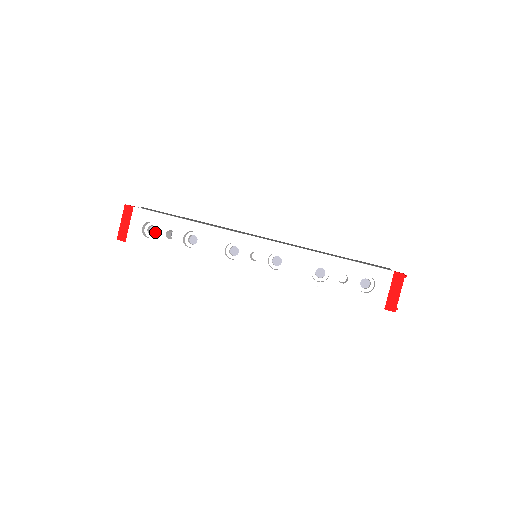
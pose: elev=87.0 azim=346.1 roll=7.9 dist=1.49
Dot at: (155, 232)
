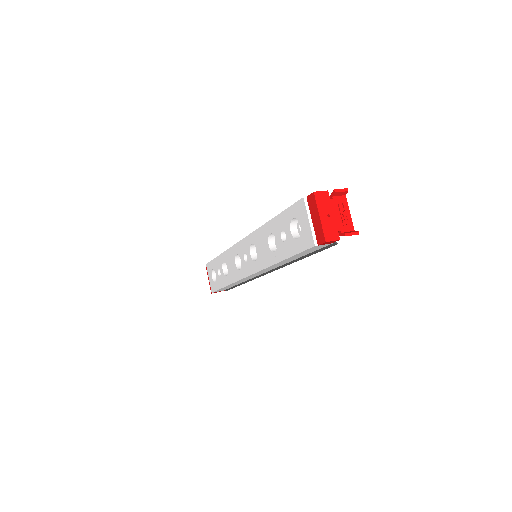
Dot at: occluded
